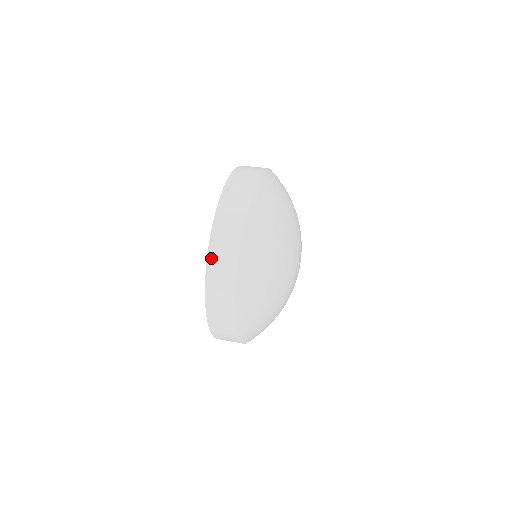
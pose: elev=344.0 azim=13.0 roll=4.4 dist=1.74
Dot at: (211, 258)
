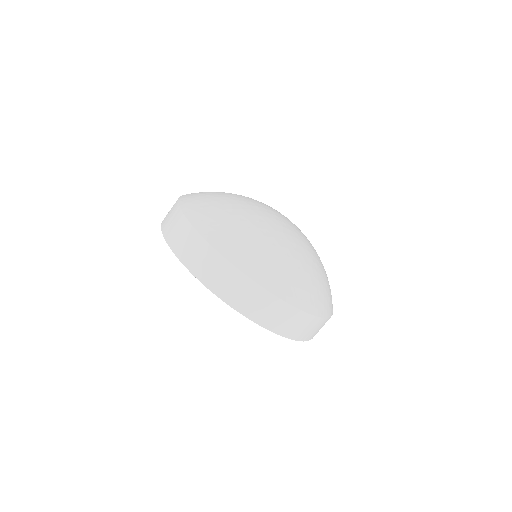
Dot at: (269, 326)
